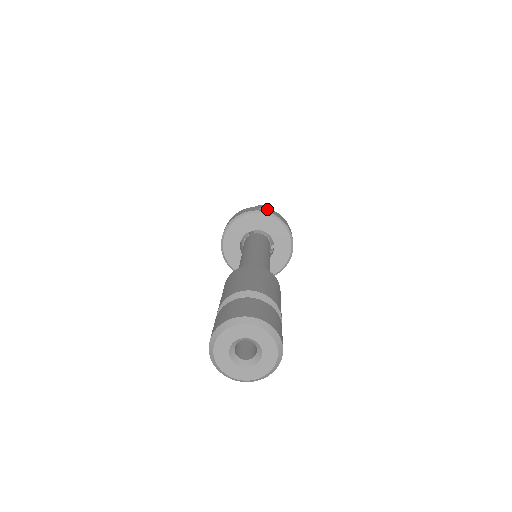
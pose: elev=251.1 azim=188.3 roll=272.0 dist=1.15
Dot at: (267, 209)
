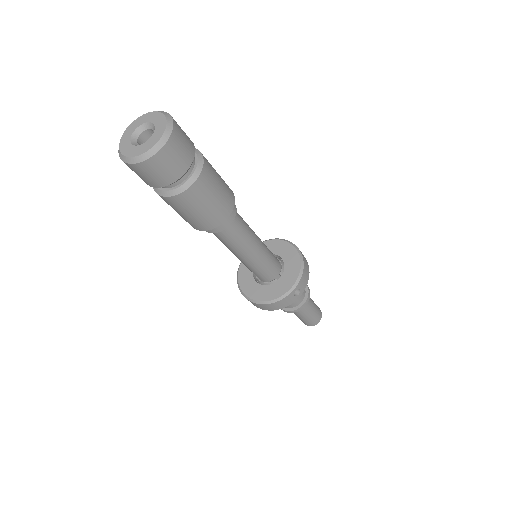
Dot at: occluded
